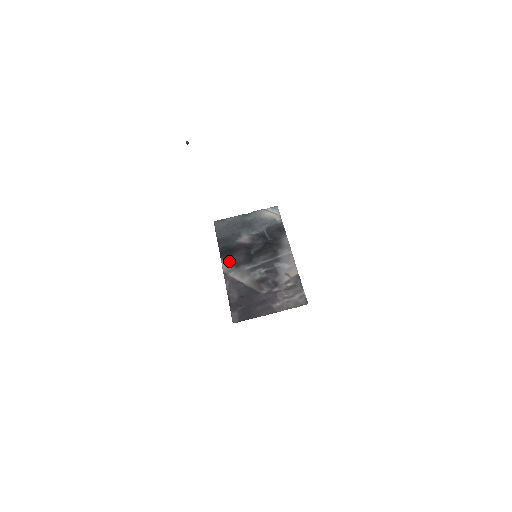
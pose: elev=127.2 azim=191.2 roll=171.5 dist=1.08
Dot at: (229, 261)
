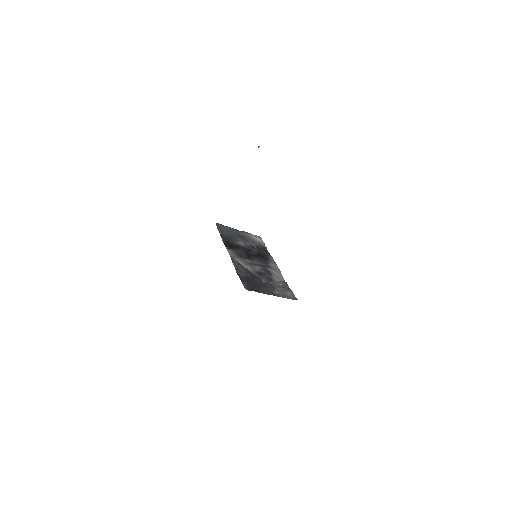
Dot at: (233, 251)
